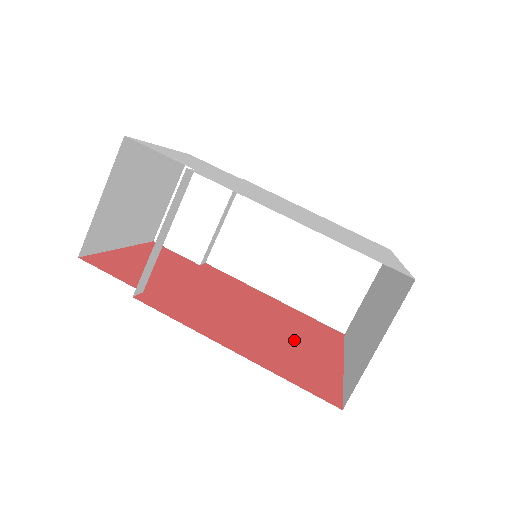
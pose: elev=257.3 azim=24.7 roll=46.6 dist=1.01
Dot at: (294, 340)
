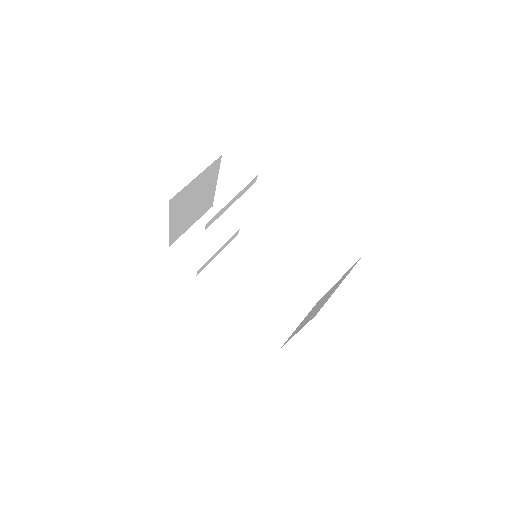
Dot at: occluded
